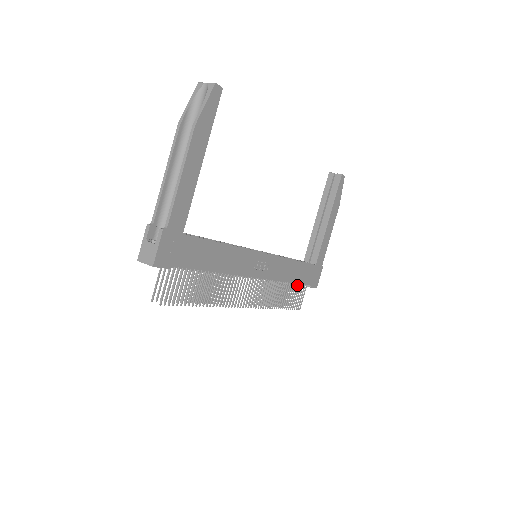
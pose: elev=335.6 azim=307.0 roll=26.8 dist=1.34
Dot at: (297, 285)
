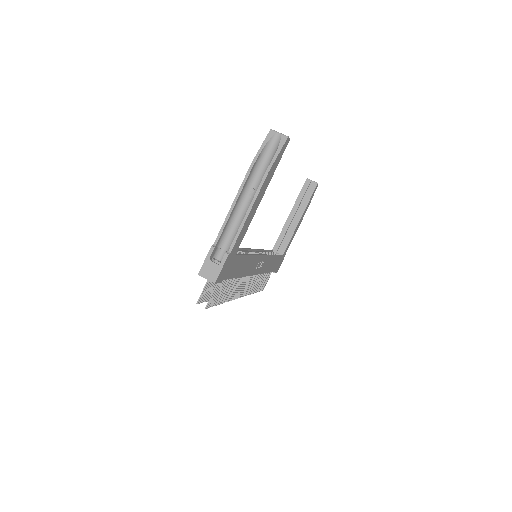
Dot at: occluded
